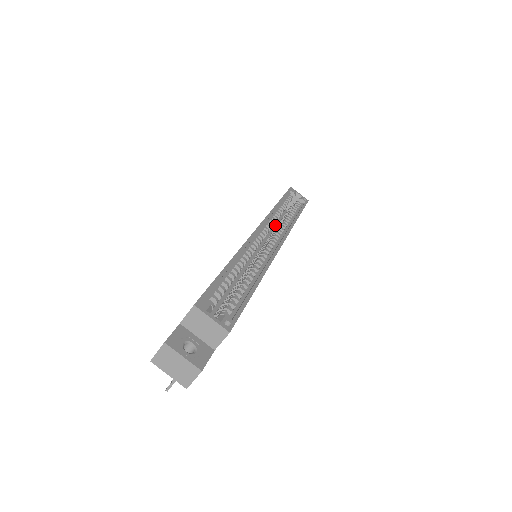
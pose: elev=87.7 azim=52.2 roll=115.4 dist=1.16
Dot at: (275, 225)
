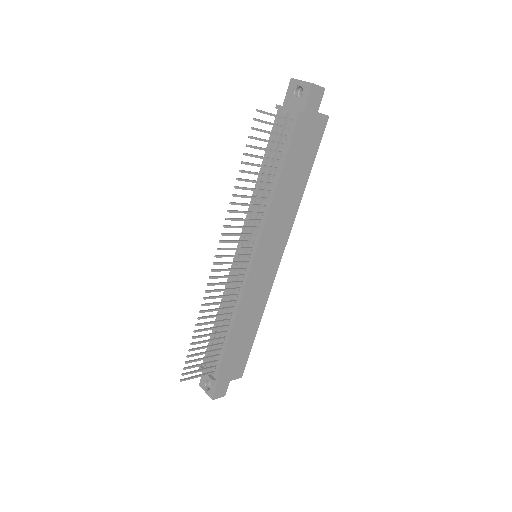
Dot at: occluded
